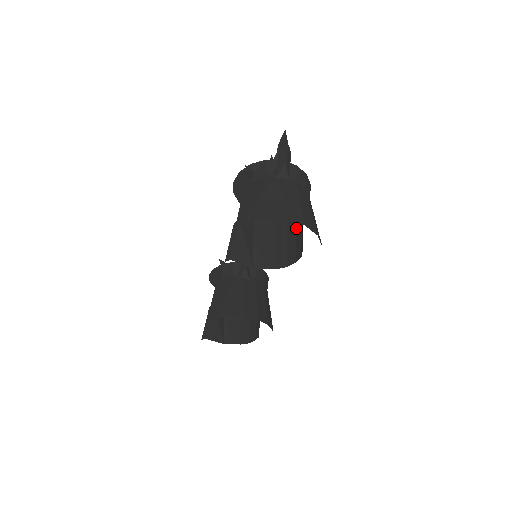
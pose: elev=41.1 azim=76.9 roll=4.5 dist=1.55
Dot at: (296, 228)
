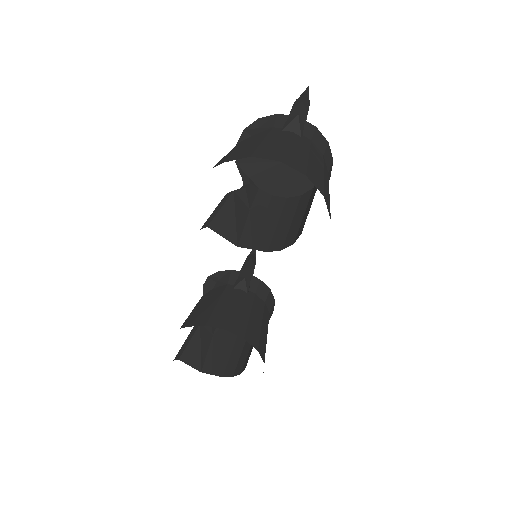
Dot at: (305, 209)
